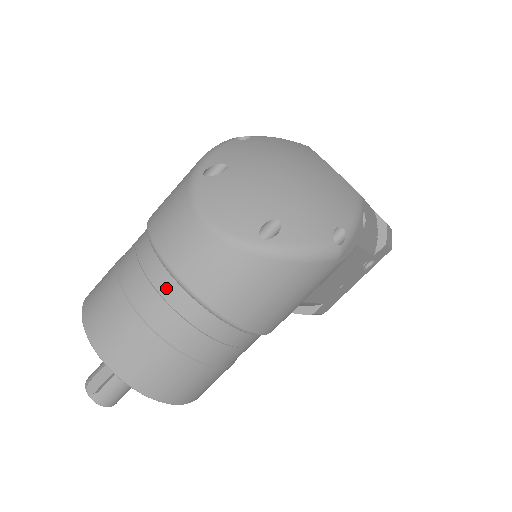
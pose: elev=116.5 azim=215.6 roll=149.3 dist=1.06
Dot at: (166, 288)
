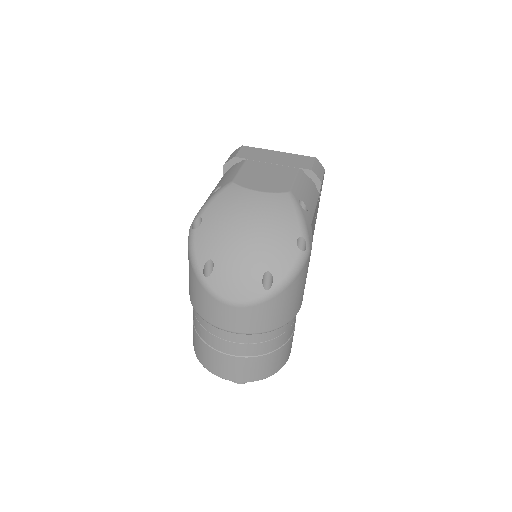
Dot at: (241, 339)
